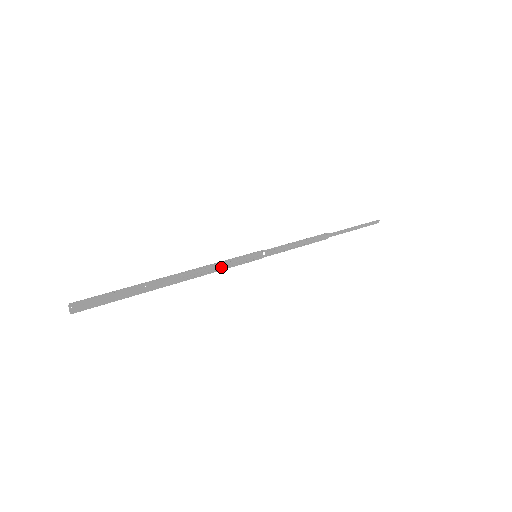
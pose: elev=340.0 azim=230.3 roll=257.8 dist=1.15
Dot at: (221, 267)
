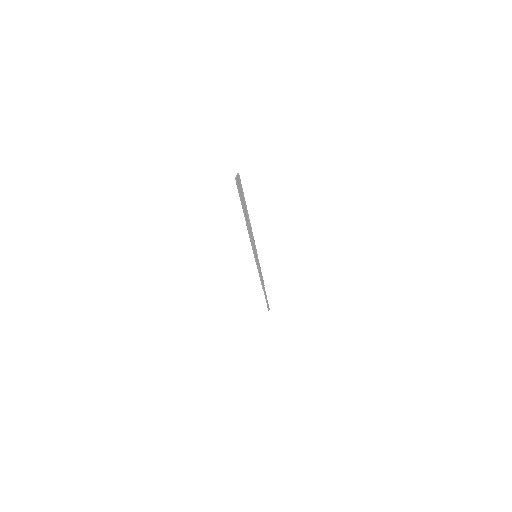
Dot at: (251, 242)
